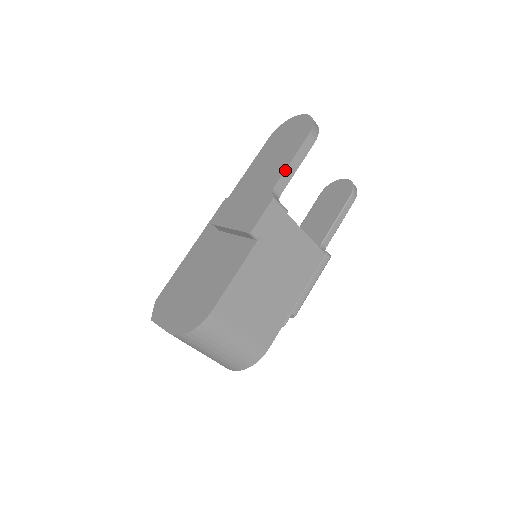
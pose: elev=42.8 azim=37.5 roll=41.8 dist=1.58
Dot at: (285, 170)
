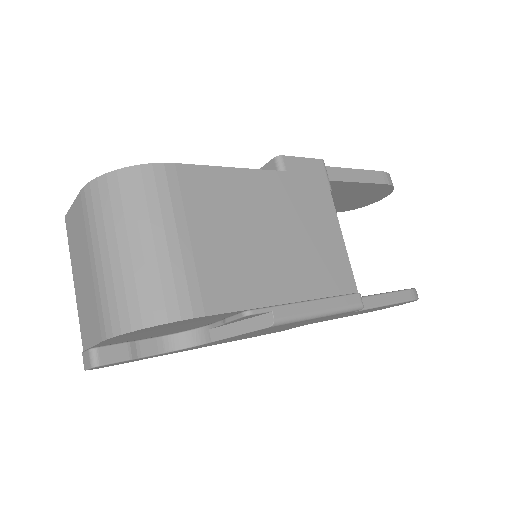
Dot at: (345, 168)
